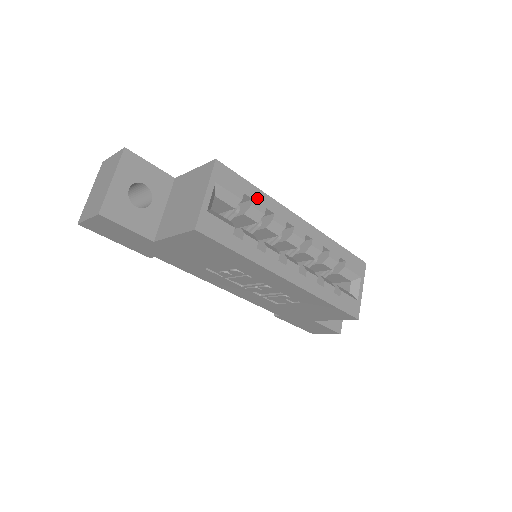
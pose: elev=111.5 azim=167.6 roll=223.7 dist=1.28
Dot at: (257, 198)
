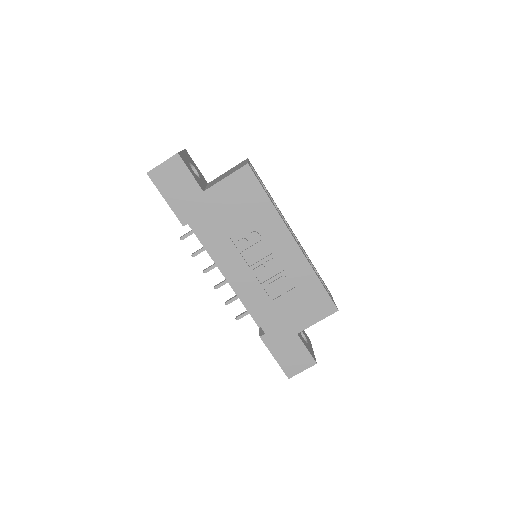
Dot at: occluded
